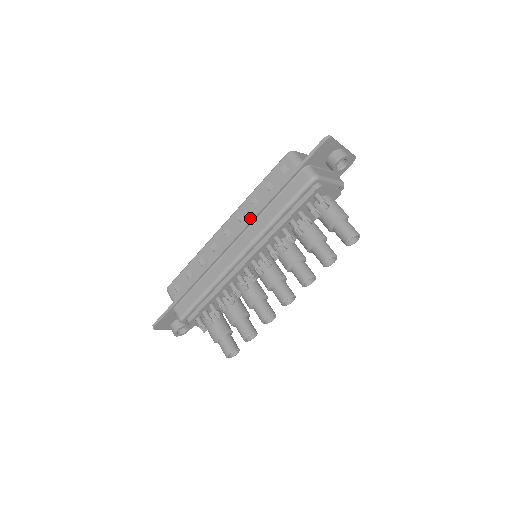
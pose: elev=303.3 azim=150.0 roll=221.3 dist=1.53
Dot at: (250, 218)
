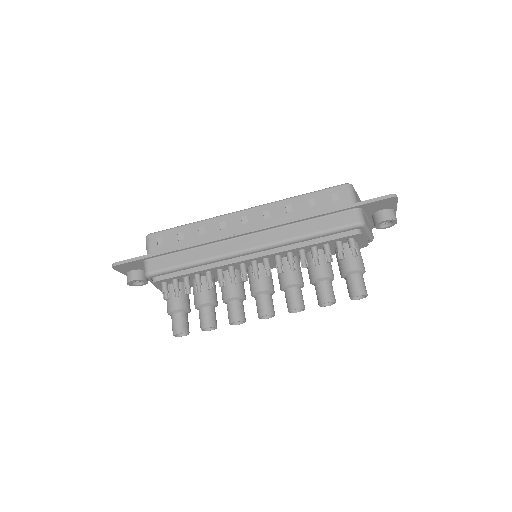
Dot at: (278, 222)
